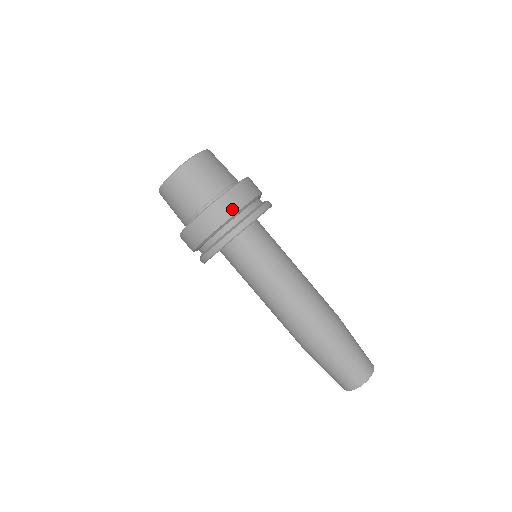
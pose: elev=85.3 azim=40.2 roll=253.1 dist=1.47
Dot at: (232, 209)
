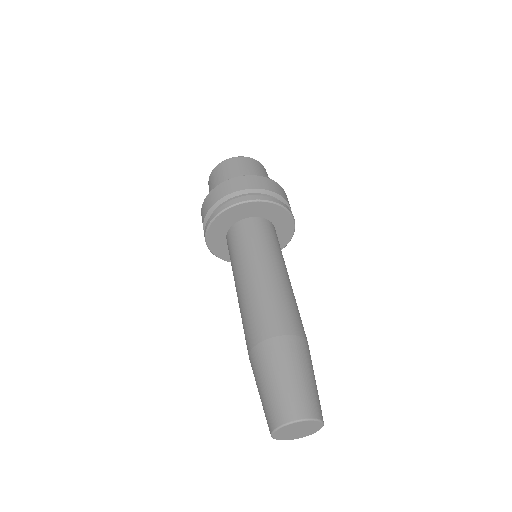
Dot at: (220, 195)
